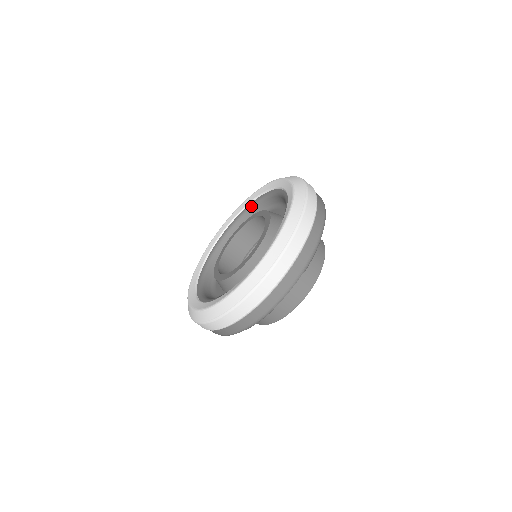
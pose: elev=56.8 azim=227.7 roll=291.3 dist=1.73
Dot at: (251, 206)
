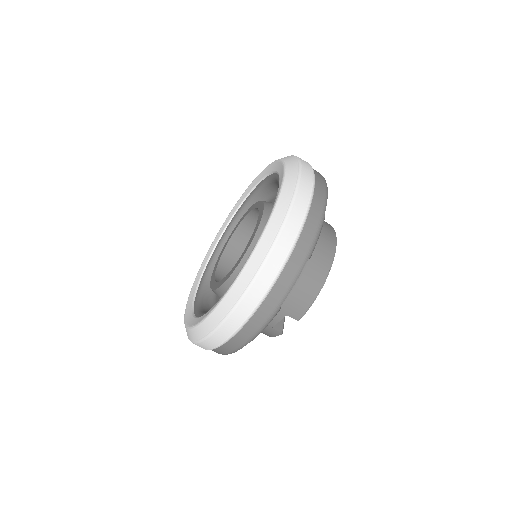
Dot at: (216, 252)
